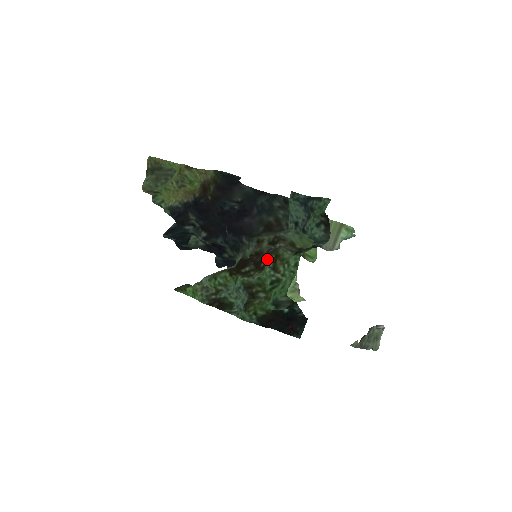
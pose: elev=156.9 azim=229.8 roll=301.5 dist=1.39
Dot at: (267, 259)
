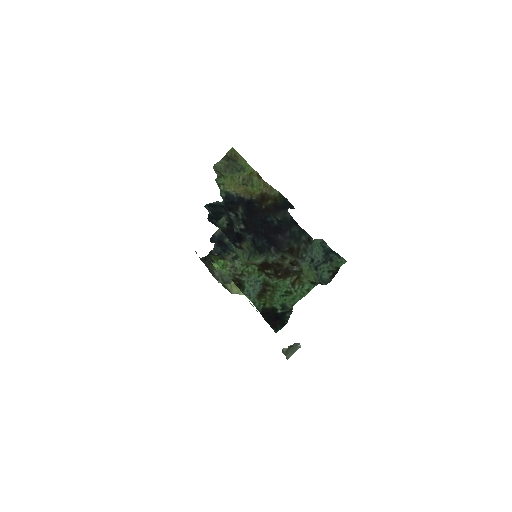
Dot at: (292, 276)
